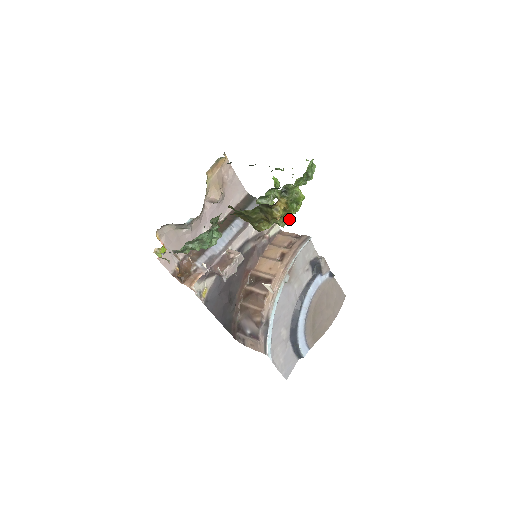
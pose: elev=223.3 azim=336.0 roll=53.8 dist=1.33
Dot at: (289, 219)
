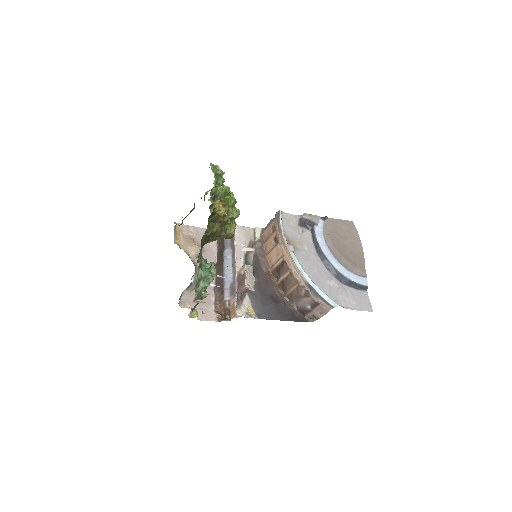
Dot at: (237, 209)
